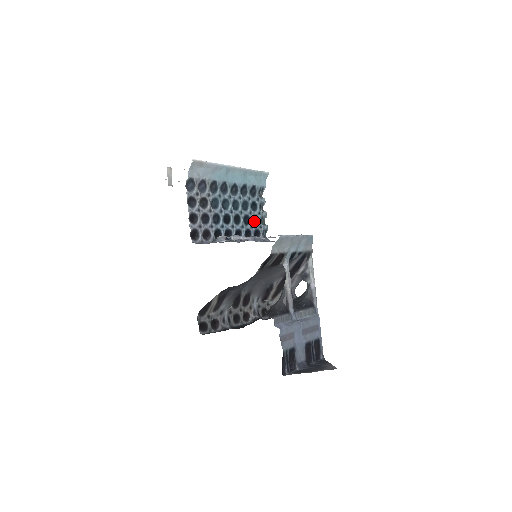
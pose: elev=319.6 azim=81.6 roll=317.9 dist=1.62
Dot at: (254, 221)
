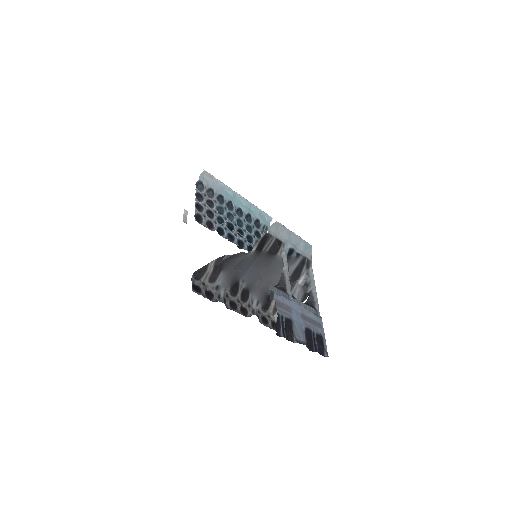
Dot at: occluded
